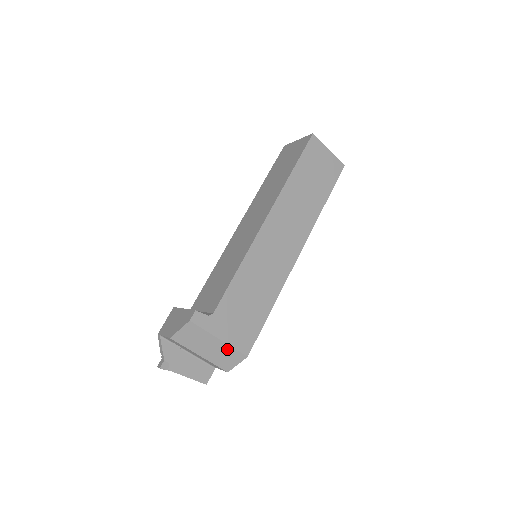
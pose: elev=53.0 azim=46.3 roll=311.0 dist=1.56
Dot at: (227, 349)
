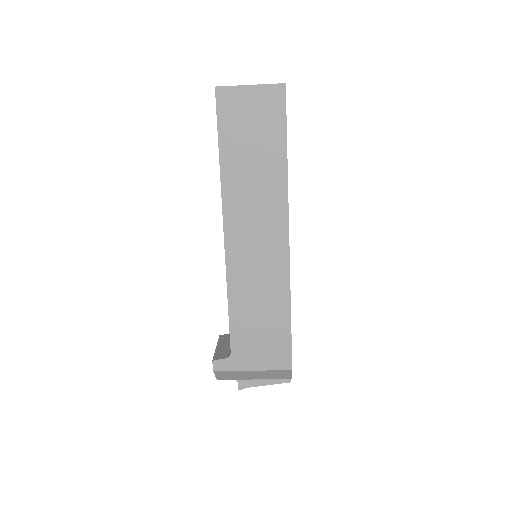
Dot at: (268, 372)
